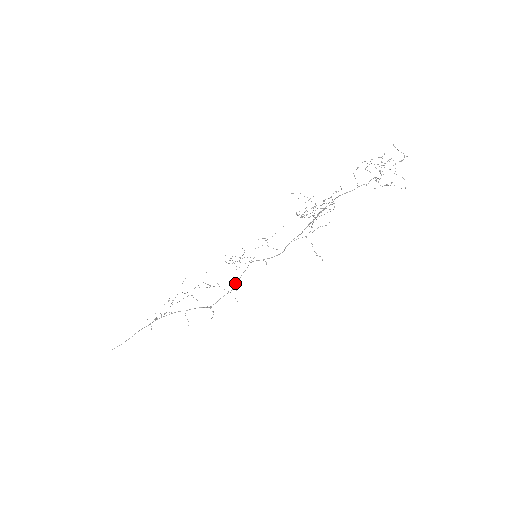
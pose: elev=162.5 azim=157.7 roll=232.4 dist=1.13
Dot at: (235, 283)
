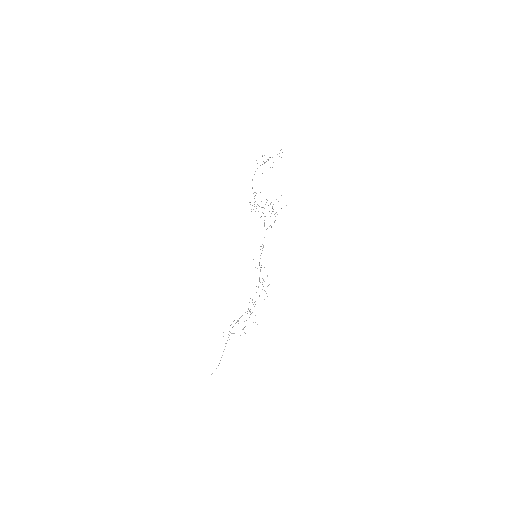
Dot at: occluded
